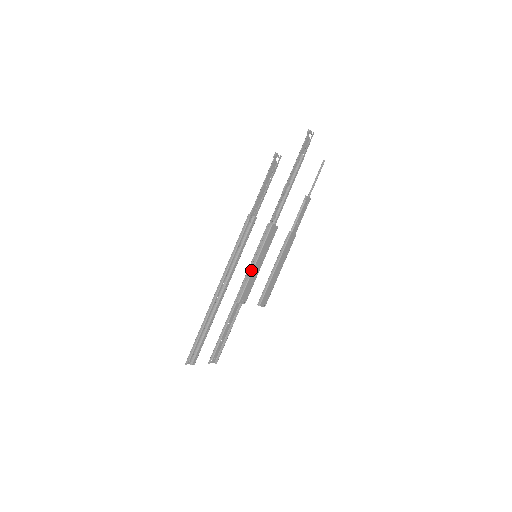
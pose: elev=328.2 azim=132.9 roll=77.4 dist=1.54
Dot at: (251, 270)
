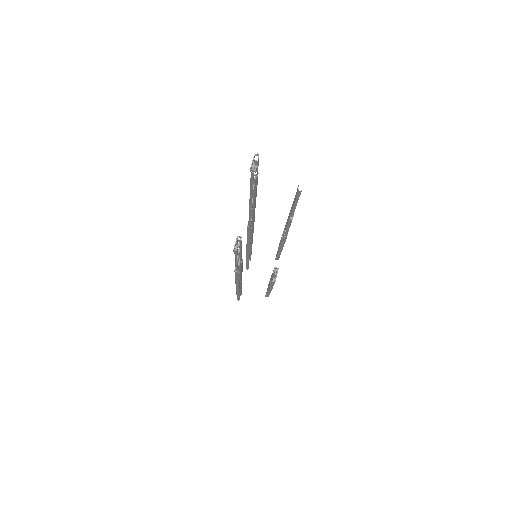
Dot at: (269, 292)
